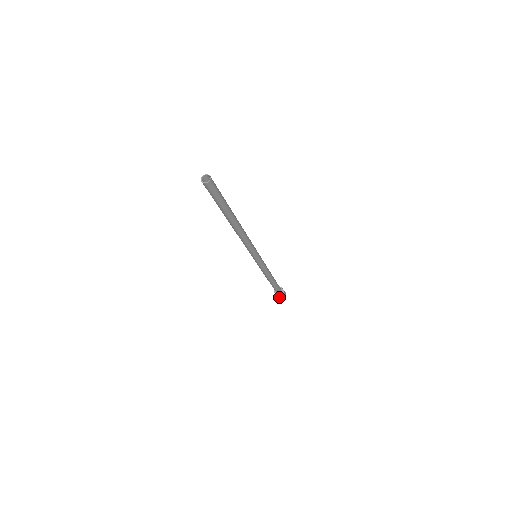
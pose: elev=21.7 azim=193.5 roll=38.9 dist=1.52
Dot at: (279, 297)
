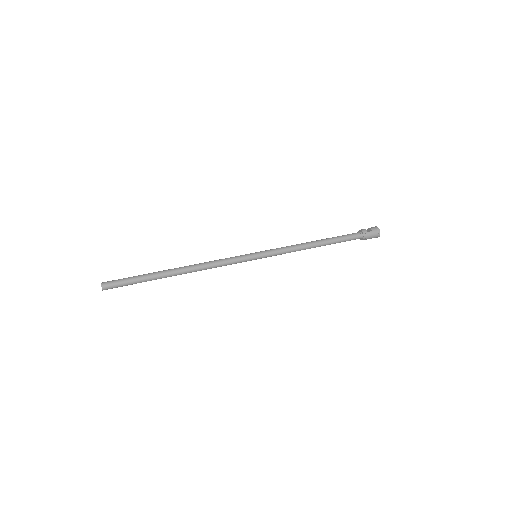
Dot at: occluded
